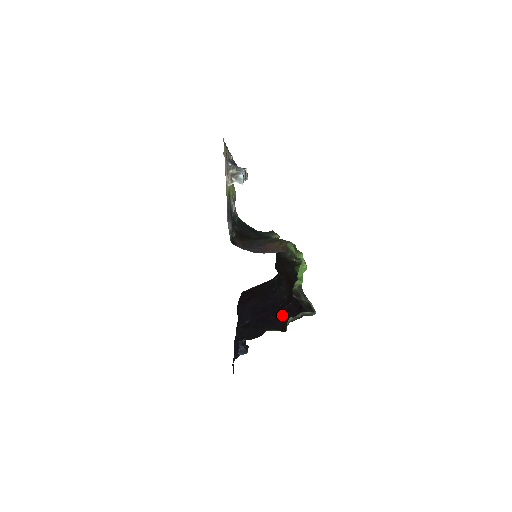
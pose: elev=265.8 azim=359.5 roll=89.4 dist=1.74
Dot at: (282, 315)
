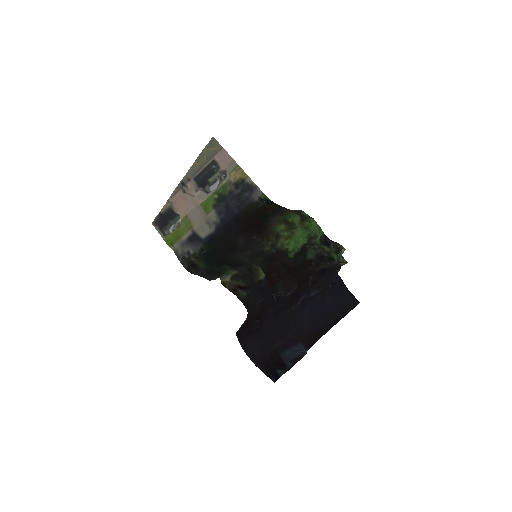
Dot at: occluded
